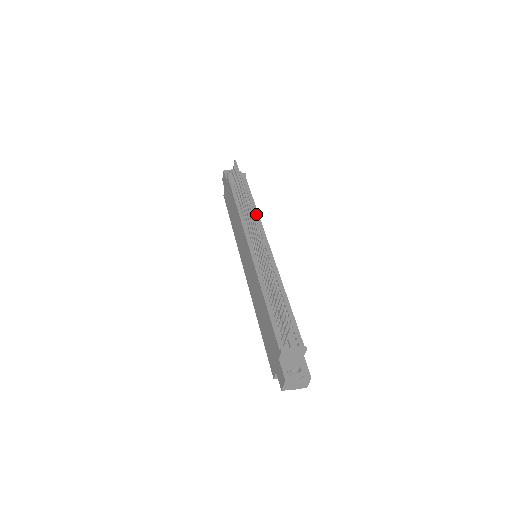
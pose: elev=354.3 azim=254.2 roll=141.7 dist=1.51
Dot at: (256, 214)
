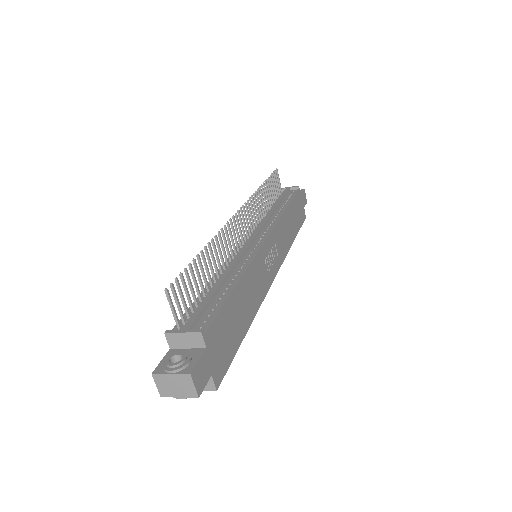
Dot at: (279, 215)
